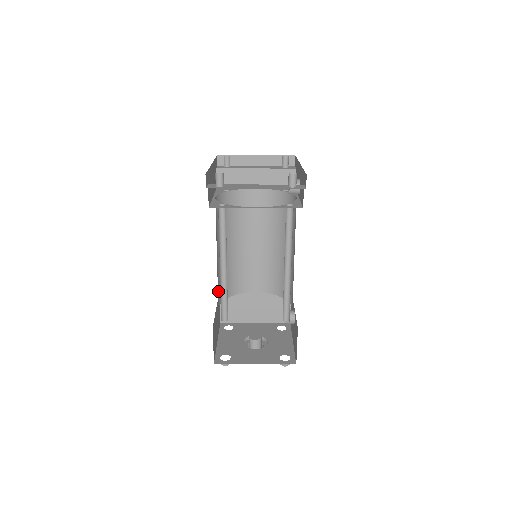
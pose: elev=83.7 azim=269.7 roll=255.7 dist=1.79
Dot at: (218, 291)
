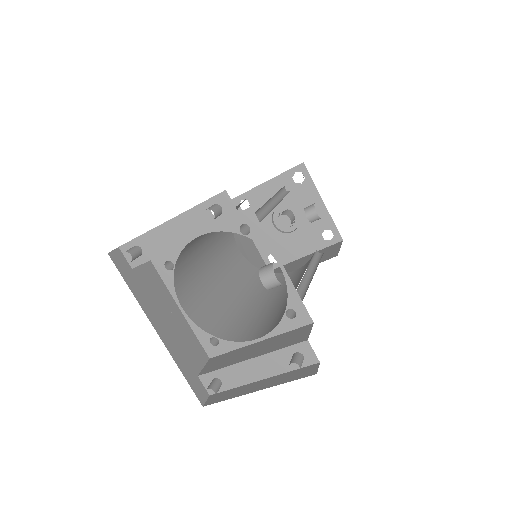
Dot at: (230, 253)
